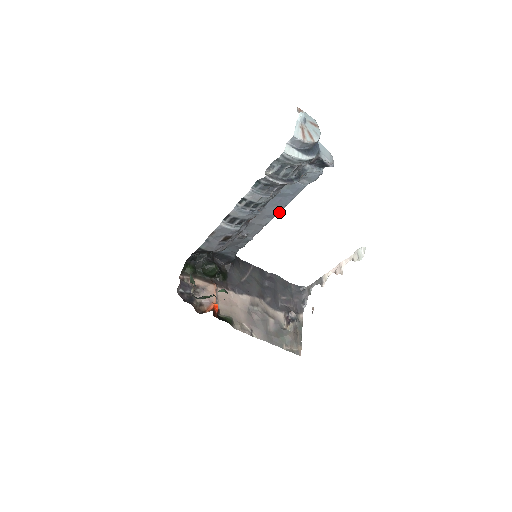
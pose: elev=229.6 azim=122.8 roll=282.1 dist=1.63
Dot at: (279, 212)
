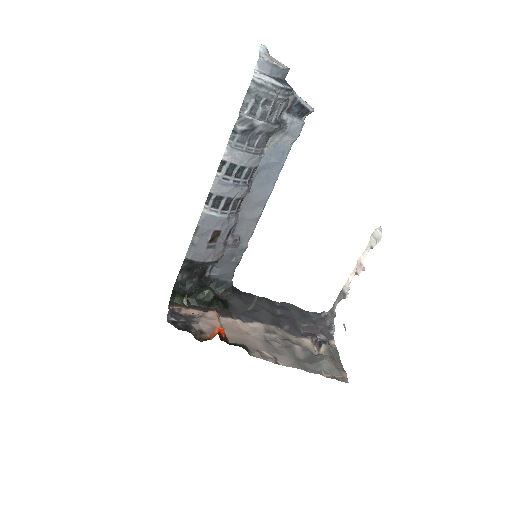
Dot at: (269, 196)
